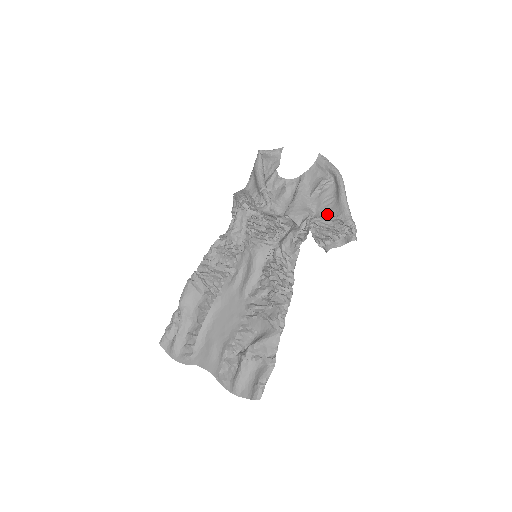
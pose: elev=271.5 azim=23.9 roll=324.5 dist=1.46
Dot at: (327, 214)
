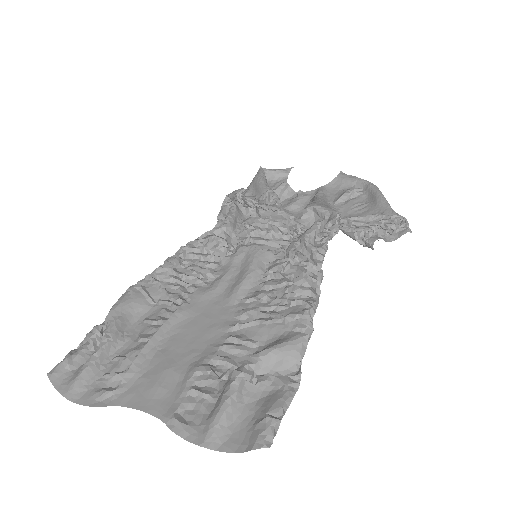
Dot at: (361, 216)
